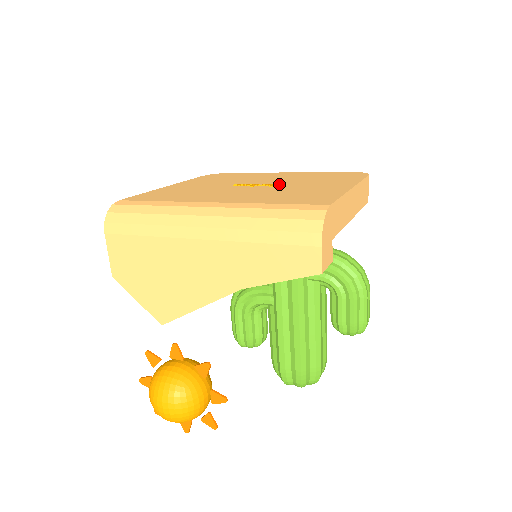
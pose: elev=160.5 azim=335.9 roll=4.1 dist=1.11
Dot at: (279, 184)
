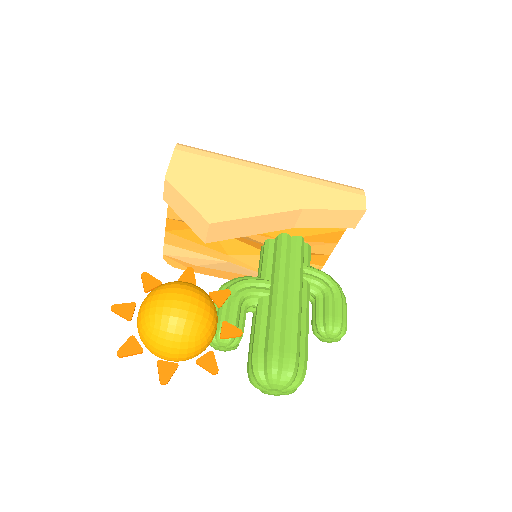
Dot at: occluded
